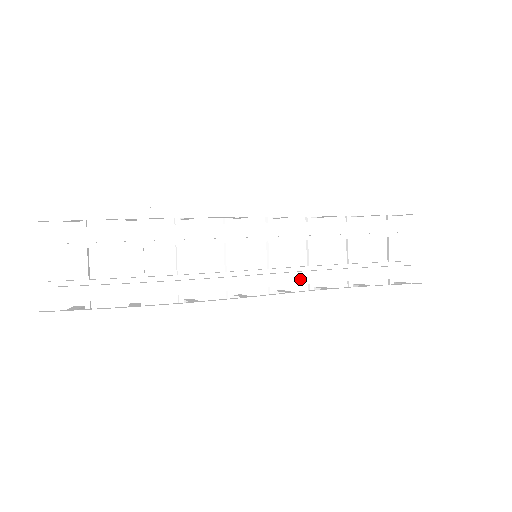
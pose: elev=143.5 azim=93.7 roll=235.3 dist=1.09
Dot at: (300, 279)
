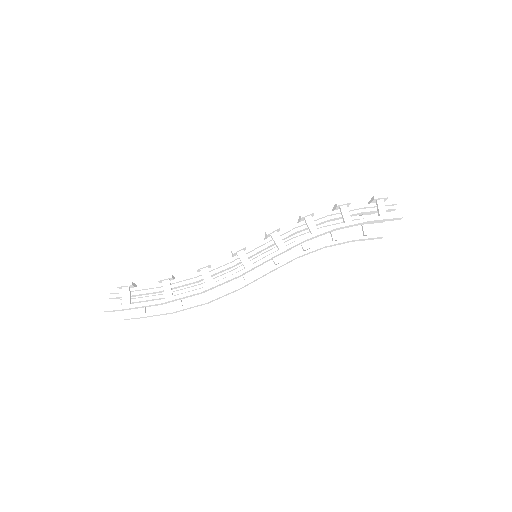
Dot at: occluded
